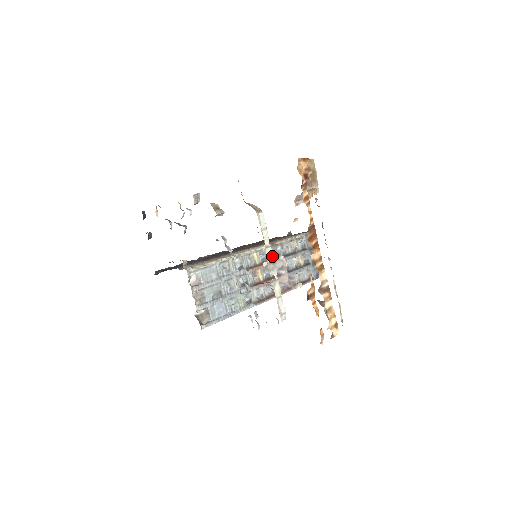
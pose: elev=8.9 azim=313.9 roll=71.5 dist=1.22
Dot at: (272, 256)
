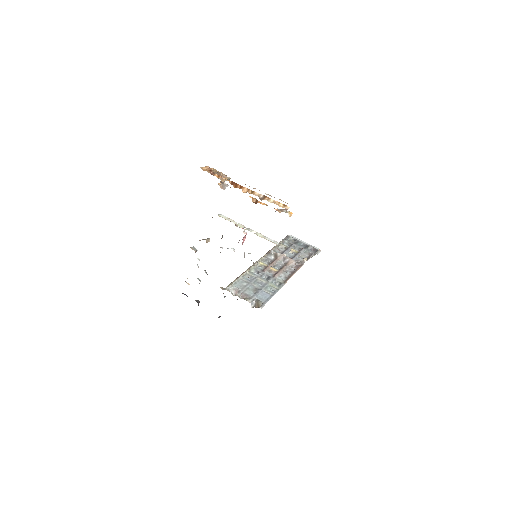
Dot at: (244, 226)
